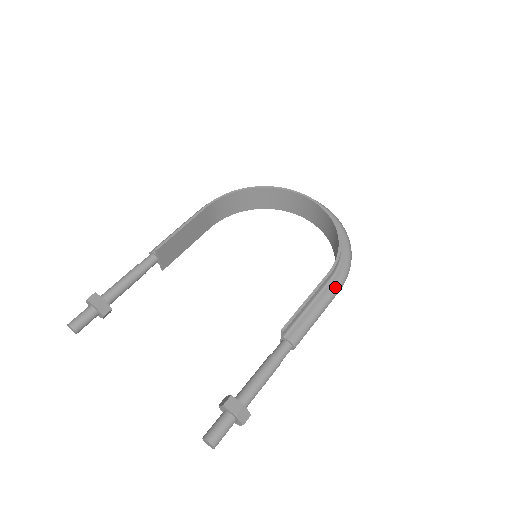
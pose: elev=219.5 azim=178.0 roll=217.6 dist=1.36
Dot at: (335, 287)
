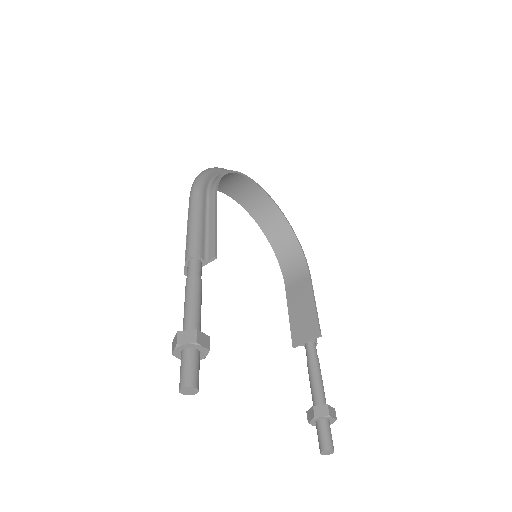
Dot at: occluded
